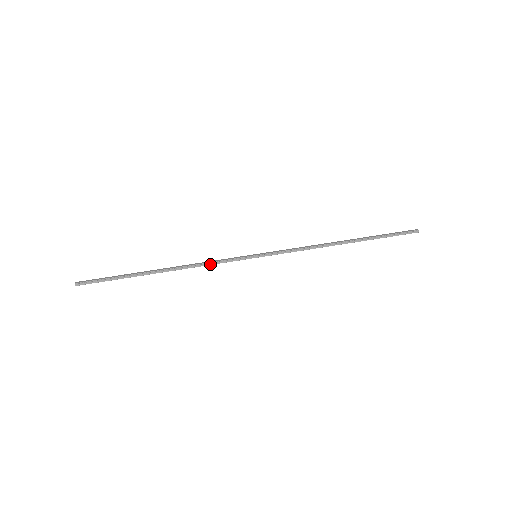
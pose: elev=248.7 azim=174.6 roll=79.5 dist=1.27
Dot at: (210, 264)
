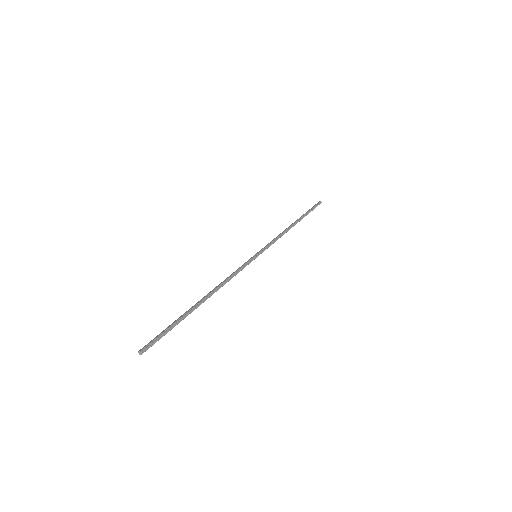
Dot at: (233, 276)
